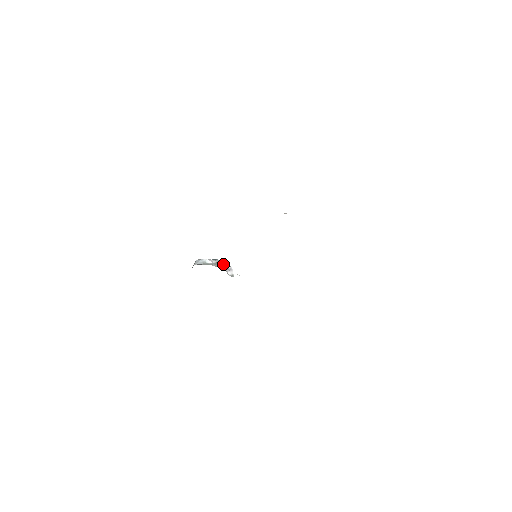
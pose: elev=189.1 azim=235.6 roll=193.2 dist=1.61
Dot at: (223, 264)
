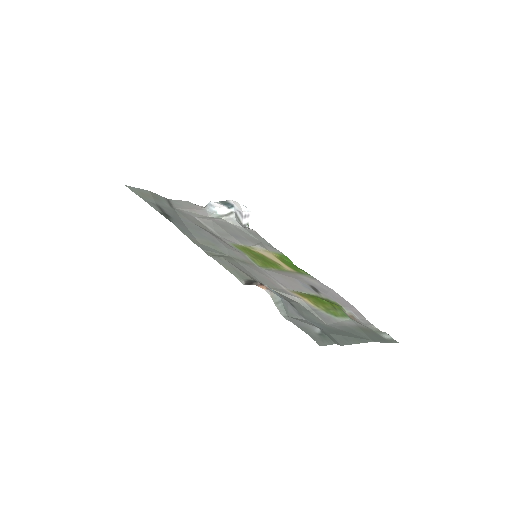
Dot at: (239, 212)
